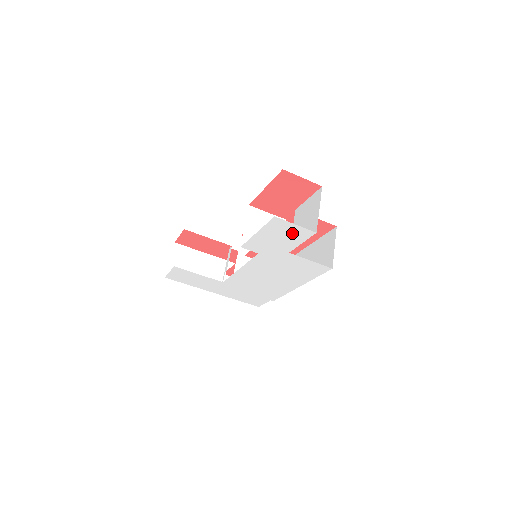
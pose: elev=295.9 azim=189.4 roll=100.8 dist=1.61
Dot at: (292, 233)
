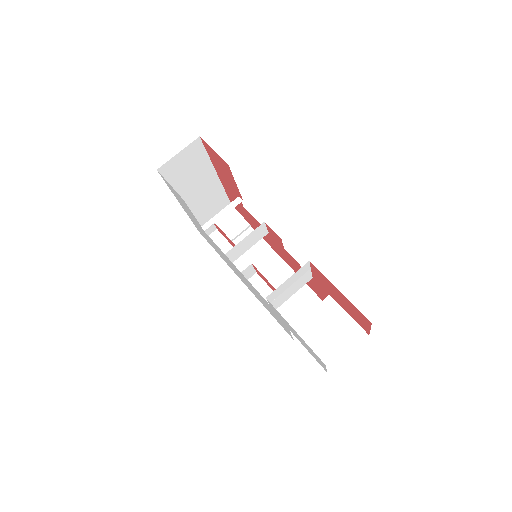
Dot at: (314, 356)
